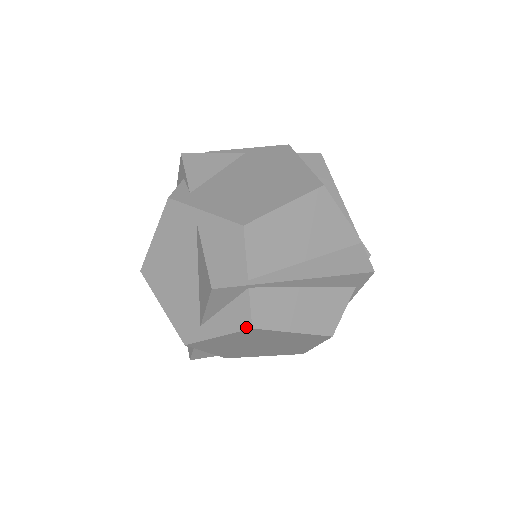
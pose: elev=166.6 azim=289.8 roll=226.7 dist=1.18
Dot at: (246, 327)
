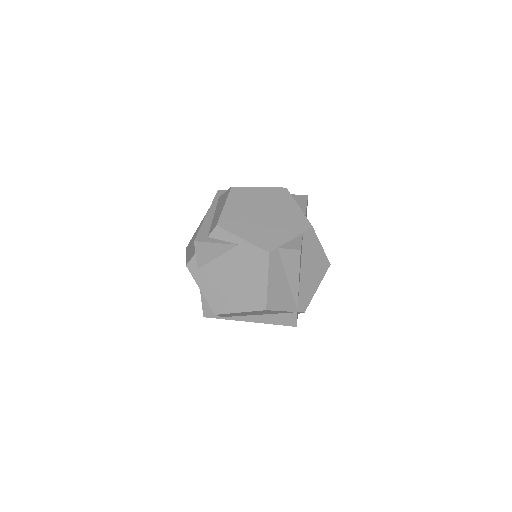
Dot at: occluded
